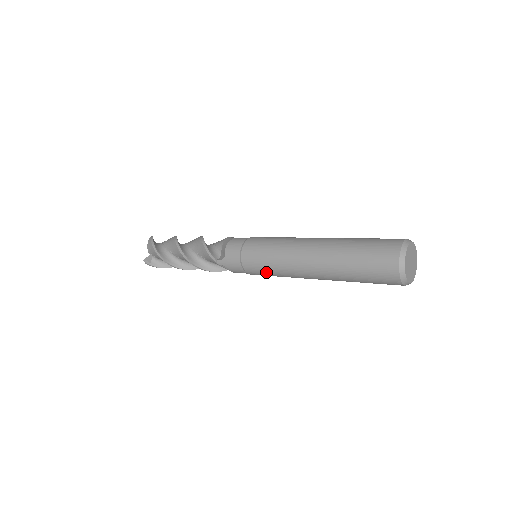
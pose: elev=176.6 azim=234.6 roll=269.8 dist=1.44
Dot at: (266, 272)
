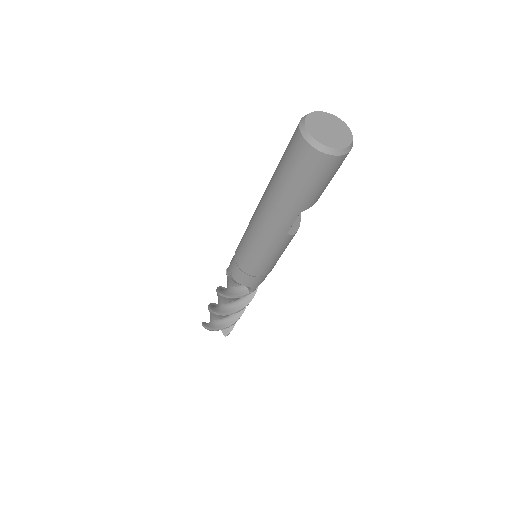
Dot at: (244, 246)
